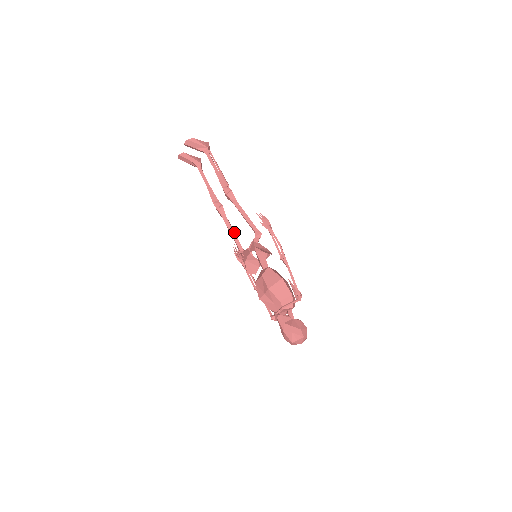
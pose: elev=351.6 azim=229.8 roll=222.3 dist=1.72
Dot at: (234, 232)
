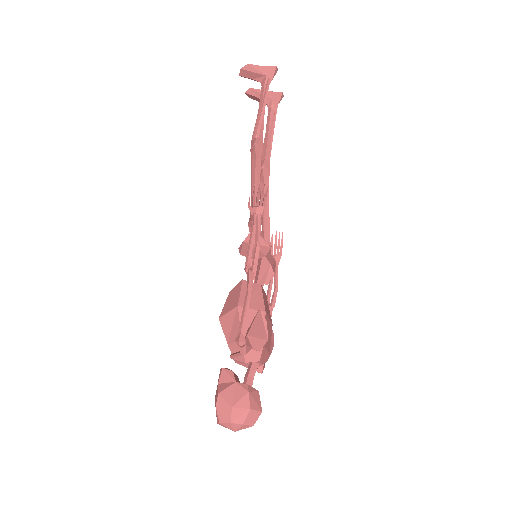
Dot at: (265, 211)
